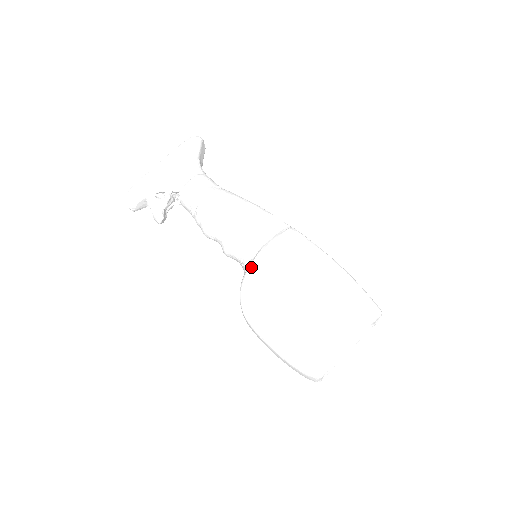
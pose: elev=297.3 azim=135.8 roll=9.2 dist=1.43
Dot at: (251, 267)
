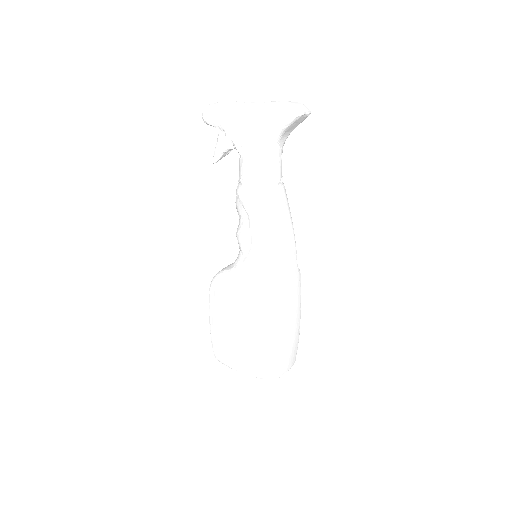
Dot at: (228, 274)
